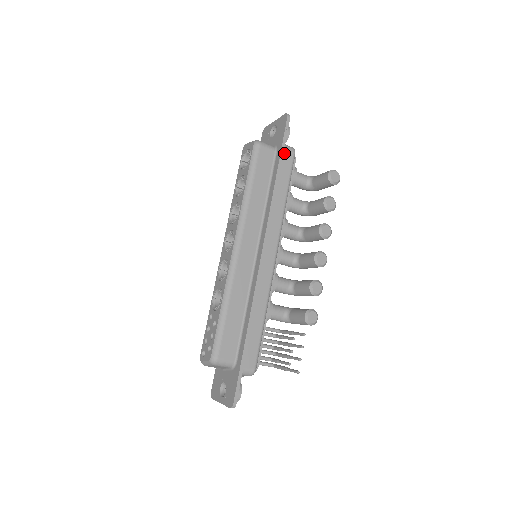
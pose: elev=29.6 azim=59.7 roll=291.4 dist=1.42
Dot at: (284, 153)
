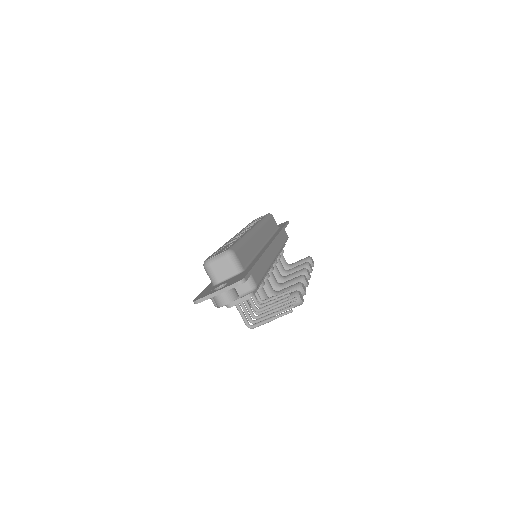
Dot at: (284, 230)
